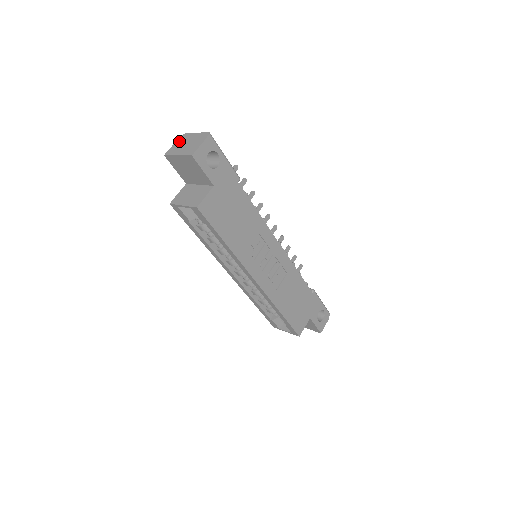
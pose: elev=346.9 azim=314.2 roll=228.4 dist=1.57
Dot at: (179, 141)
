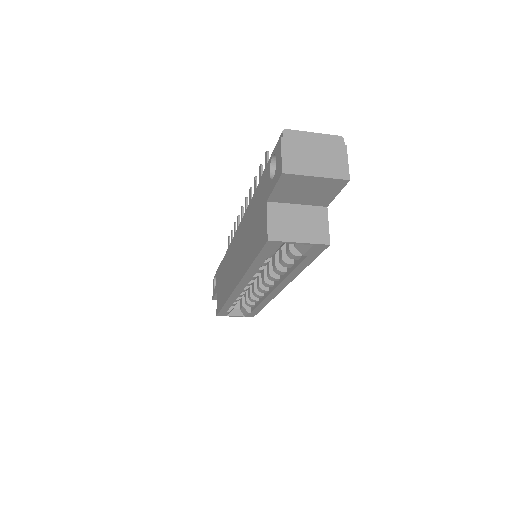
Dot at: (290, 145)
